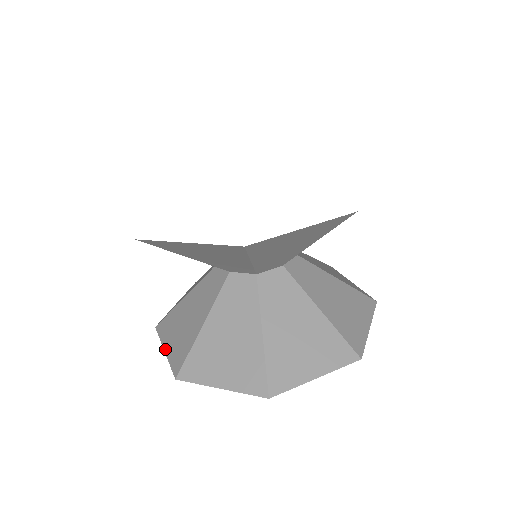
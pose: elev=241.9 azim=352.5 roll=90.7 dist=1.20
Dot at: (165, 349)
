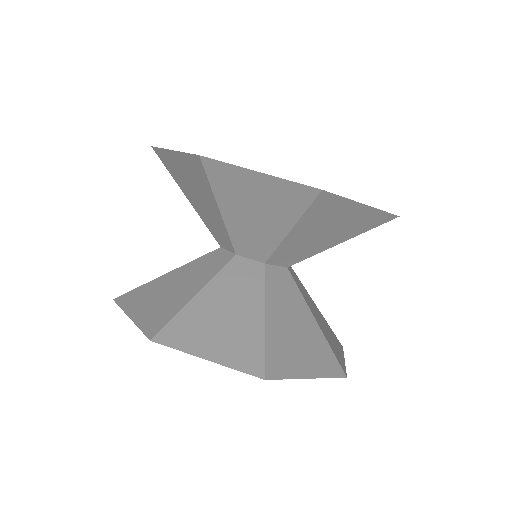
Dot at: (207, 357)
